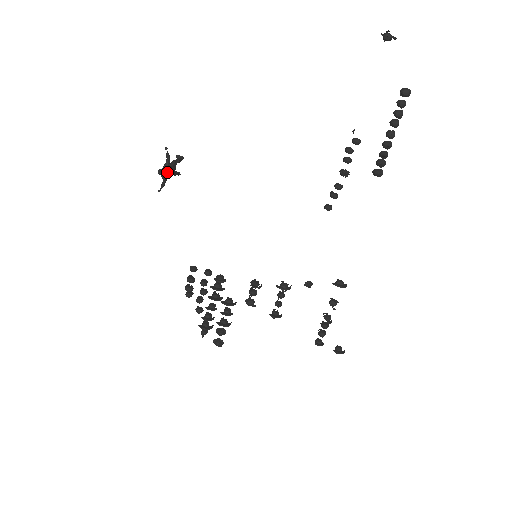
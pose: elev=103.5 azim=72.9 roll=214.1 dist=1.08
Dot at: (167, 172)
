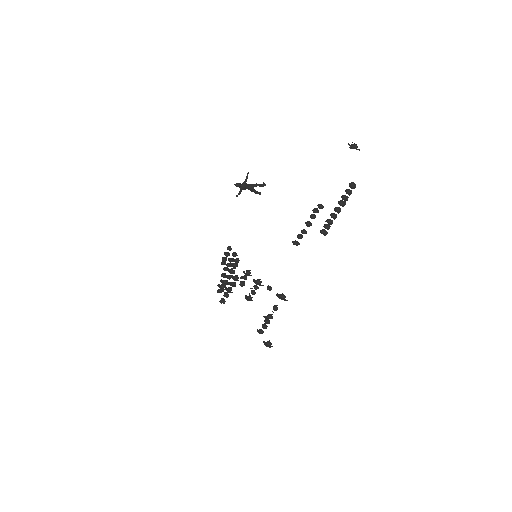
Dot at: (243, 187)
